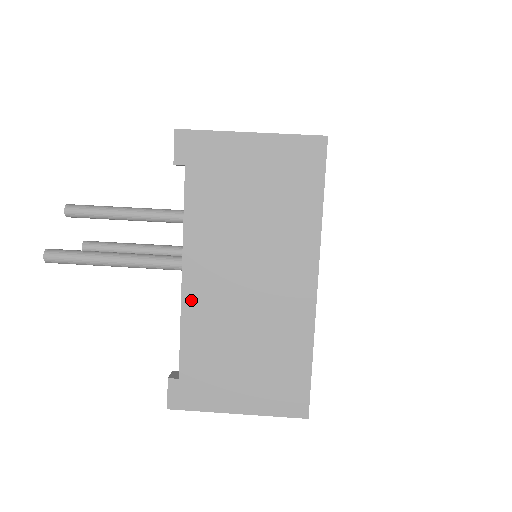
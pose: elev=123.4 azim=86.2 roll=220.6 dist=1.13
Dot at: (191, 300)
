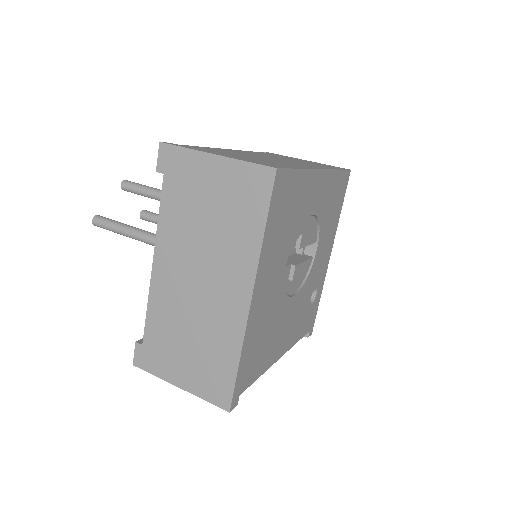
Dot at: (157, 286)
